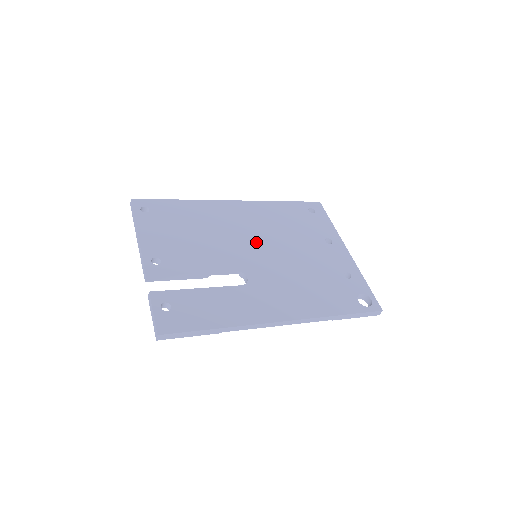
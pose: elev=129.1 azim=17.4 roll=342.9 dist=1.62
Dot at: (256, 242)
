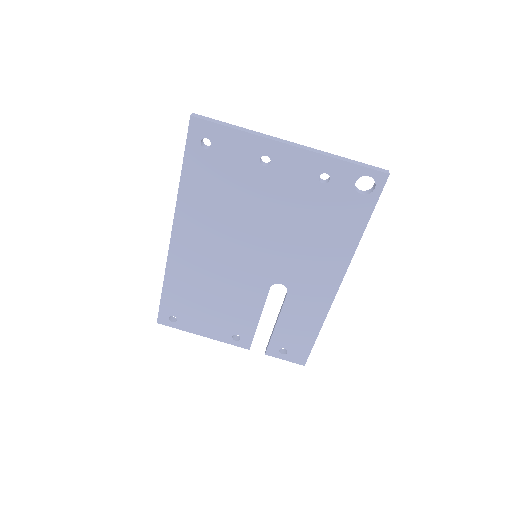
Dot at: (240, 250)
